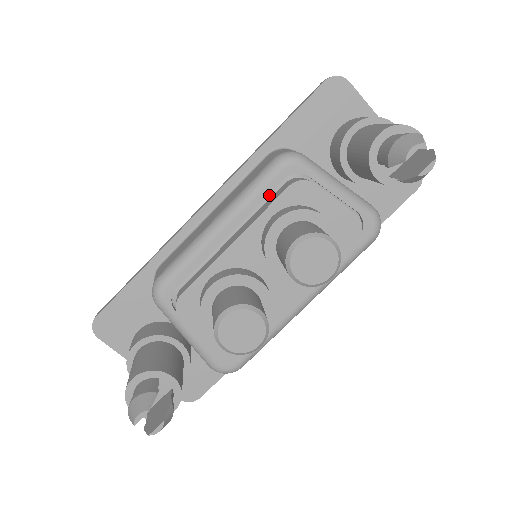
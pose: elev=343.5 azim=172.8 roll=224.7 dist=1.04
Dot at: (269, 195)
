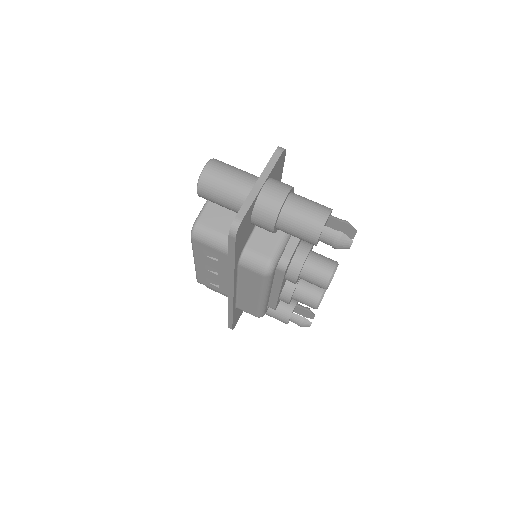
Dot at: occluded
